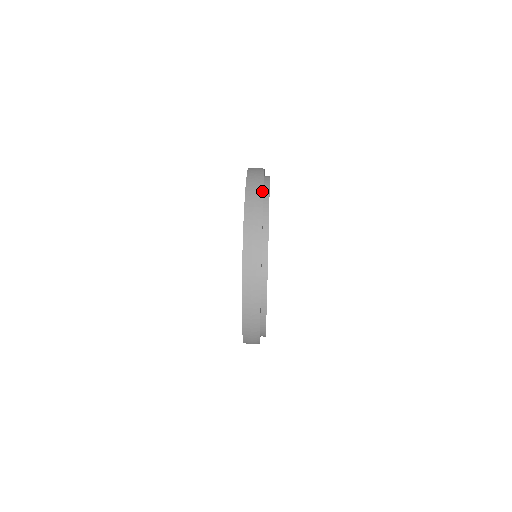
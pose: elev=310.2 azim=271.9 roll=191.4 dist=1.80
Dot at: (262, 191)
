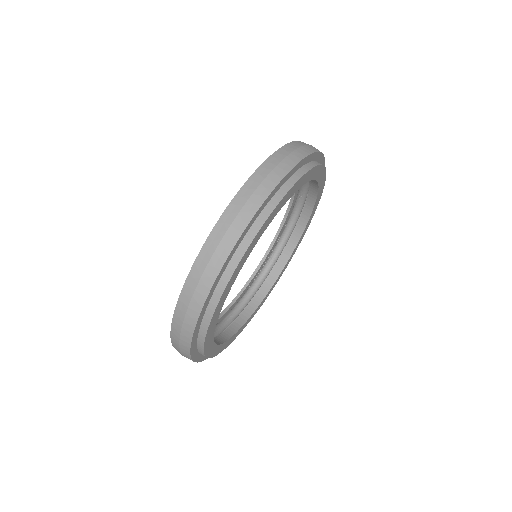
Dot at: (276, 183)
